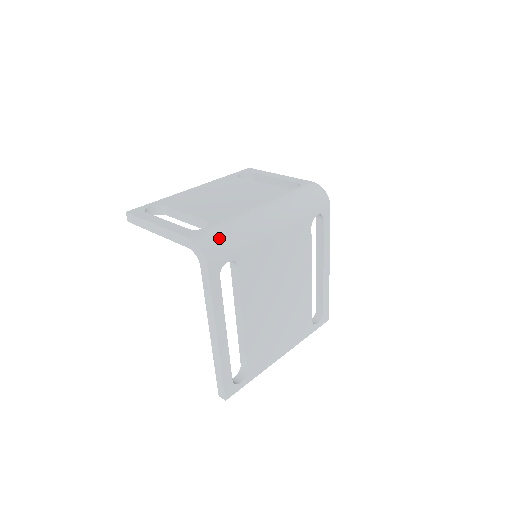
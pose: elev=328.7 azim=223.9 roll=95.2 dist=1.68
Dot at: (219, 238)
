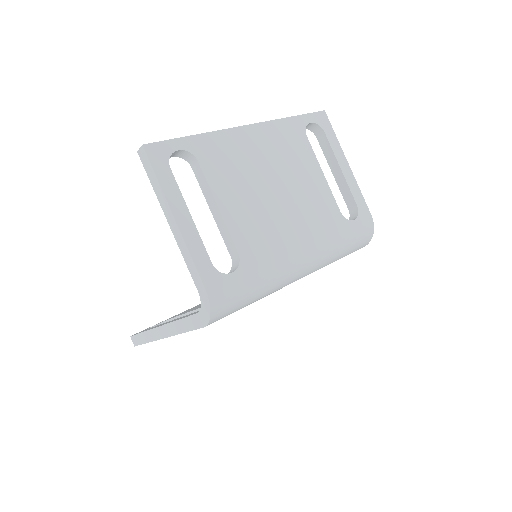
Dot at: (238, 298)
